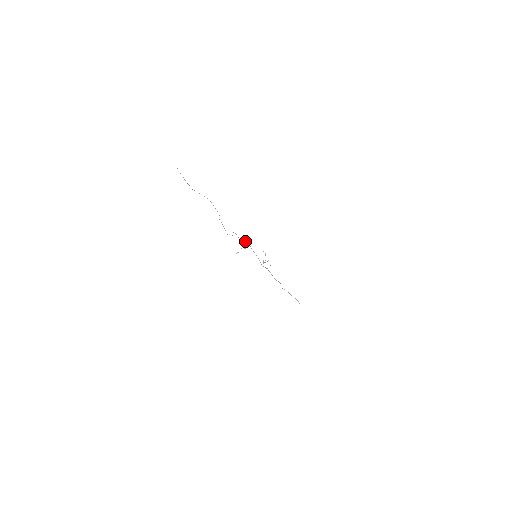
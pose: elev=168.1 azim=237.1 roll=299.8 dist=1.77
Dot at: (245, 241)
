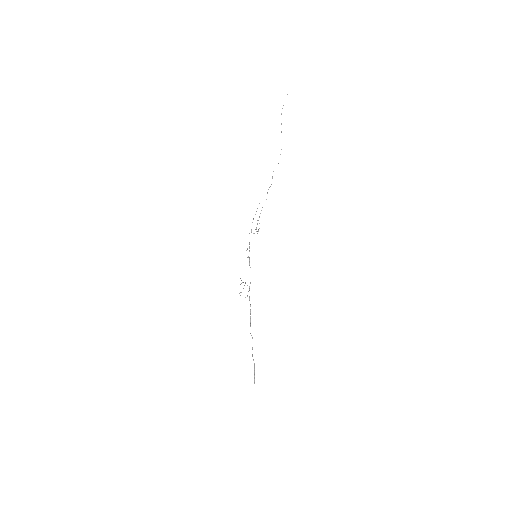
Dot at: occluded
